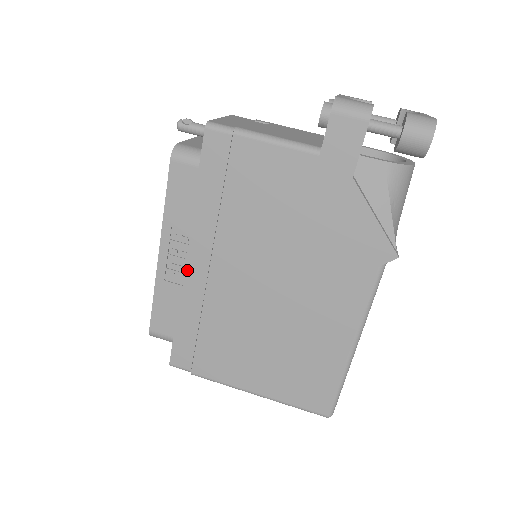
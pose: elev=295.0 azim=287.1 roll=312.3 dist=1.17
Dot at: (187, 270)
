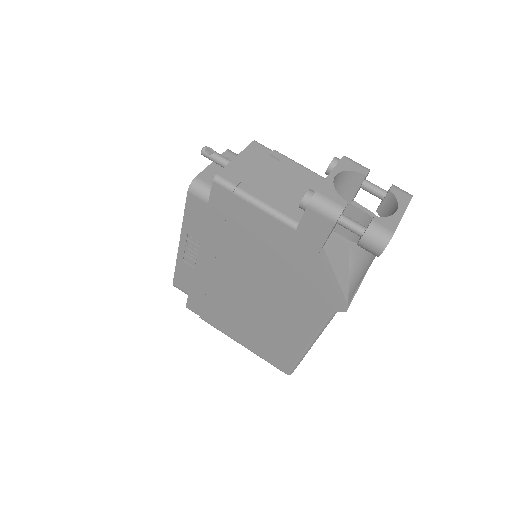
Dot at: (198, 261)
